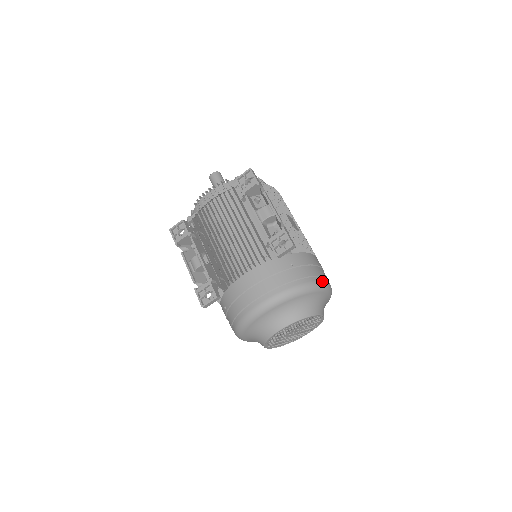
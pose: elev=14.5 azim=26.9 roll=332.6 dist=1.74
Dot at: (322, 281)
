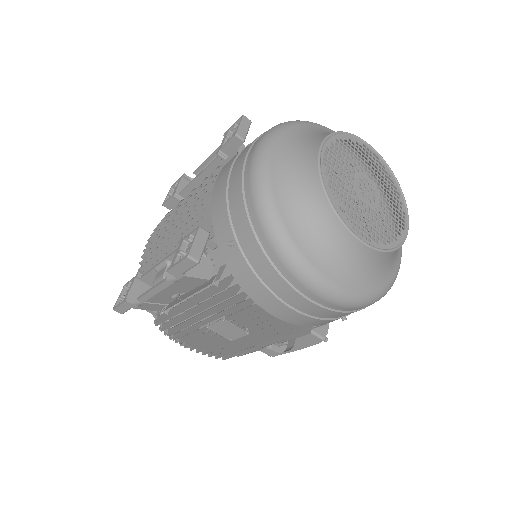
Dot at: occluded
